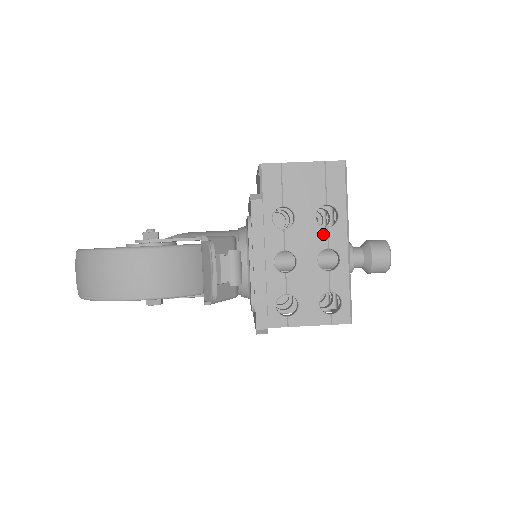
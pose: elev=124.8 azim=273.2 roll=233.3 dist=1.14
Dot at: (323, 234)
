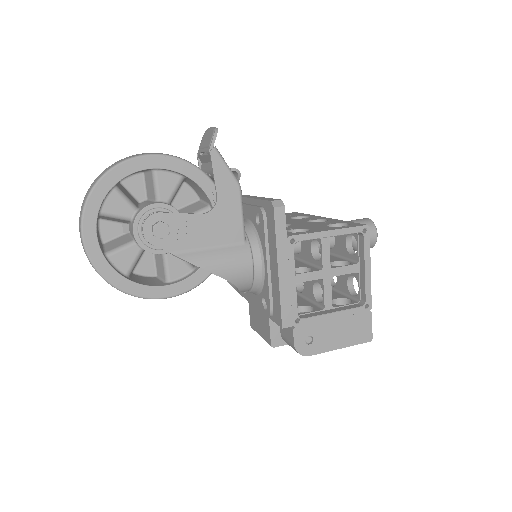
Dot at: (303, 219)
